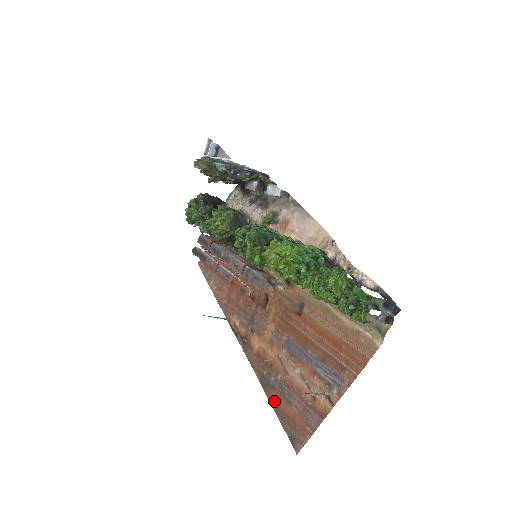
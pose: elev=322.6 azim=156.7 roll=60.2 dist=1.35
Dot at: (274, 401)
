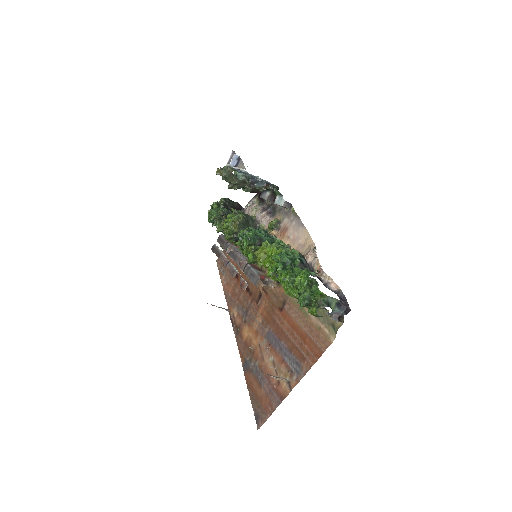
Dot at: (250, 383)
